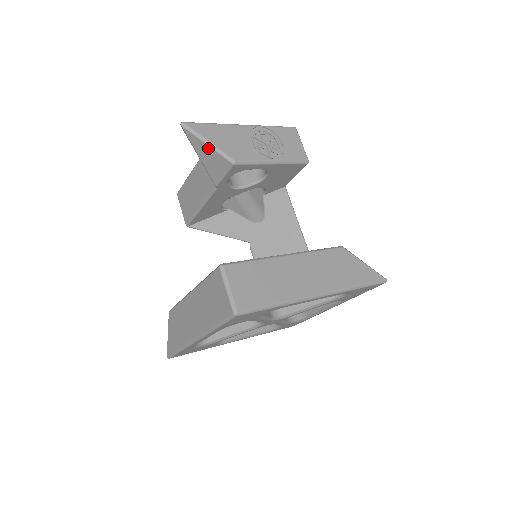
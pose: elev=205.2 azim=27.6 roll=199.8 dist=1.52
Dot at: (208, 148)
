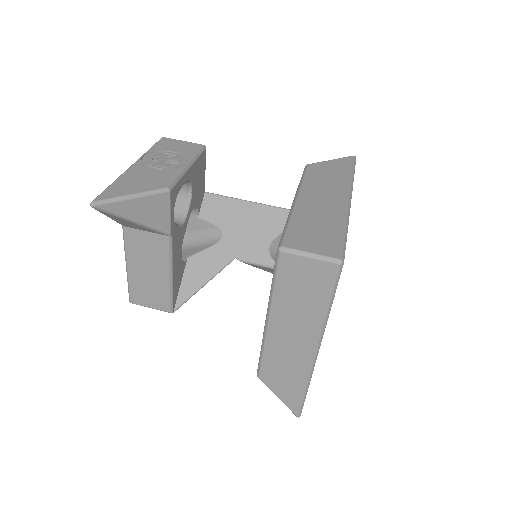
Dot at: (135, 201)
